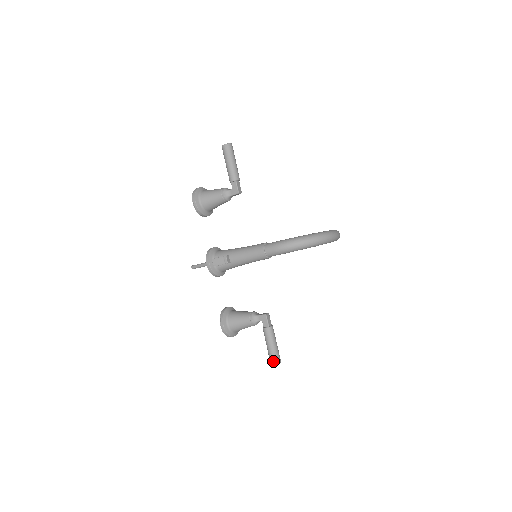
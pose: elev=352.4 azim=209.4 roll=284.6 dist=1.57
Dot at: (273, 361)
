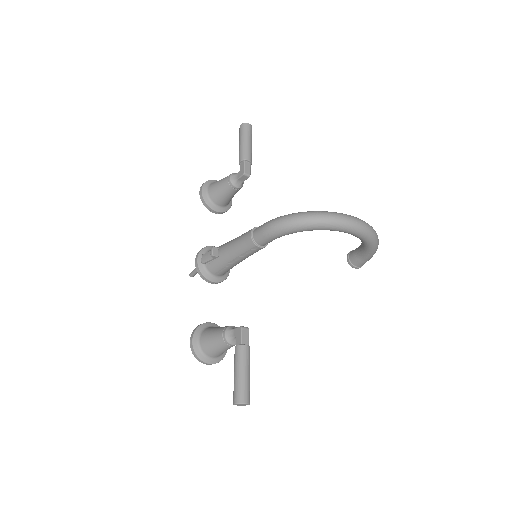
Dot at: (235, 398)
